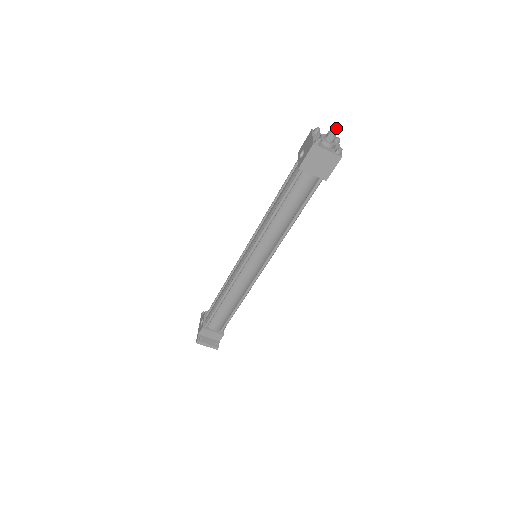
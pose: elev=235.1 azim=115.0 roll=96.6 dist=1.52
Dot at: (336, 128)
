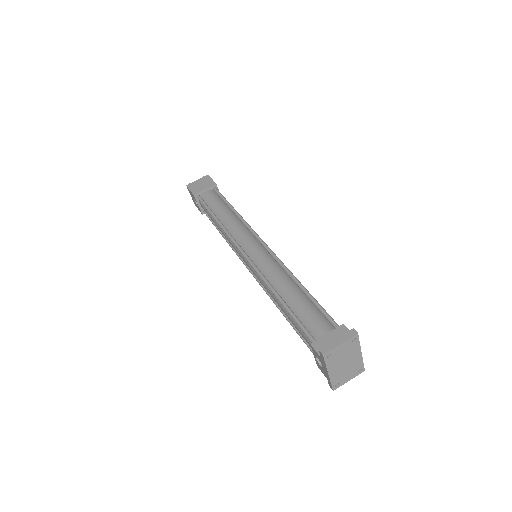
Dot at: occluded
